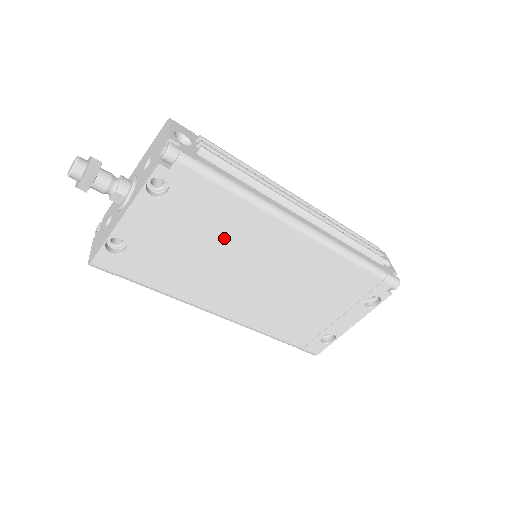
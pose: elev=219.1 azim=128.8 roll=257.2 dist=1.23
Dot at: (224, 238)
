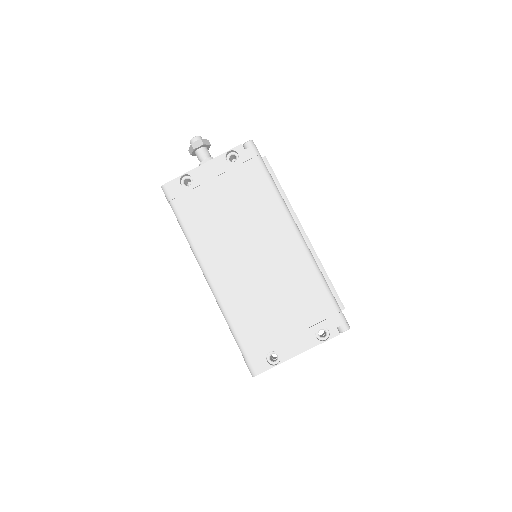
Dot at: (248, 210)
